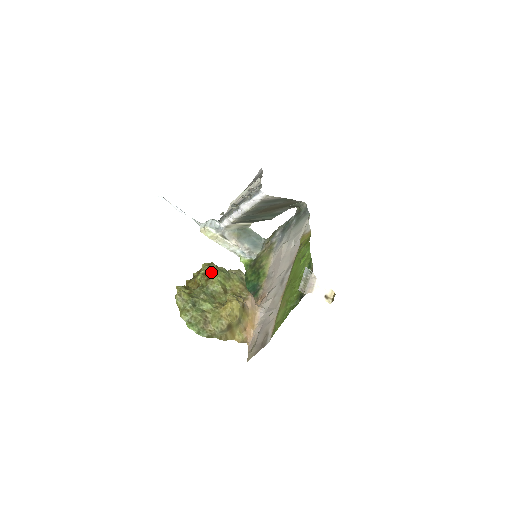
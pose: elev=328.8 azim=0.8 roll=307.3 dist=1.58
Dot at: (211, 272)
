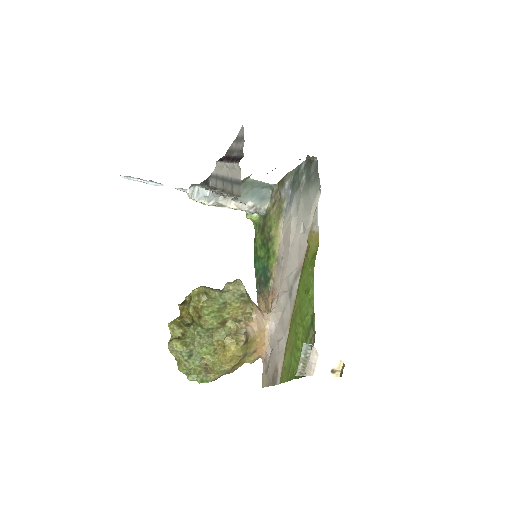
Dot at: (201, 310)
